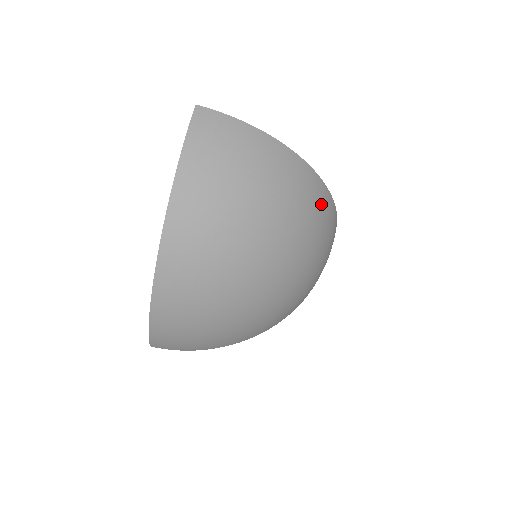
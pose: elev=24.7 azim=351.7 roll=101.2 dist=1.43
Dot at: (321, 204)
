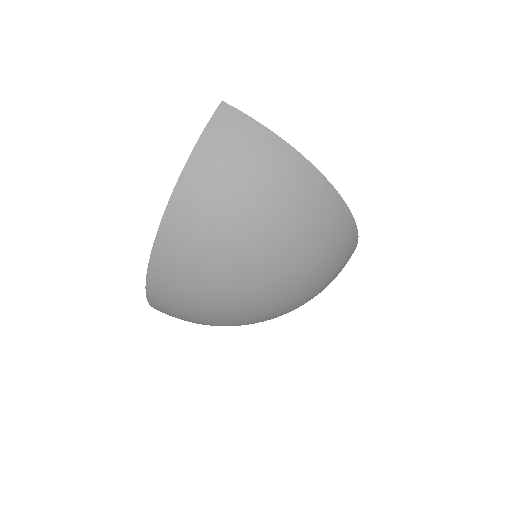
Dot at: (333, 222)
